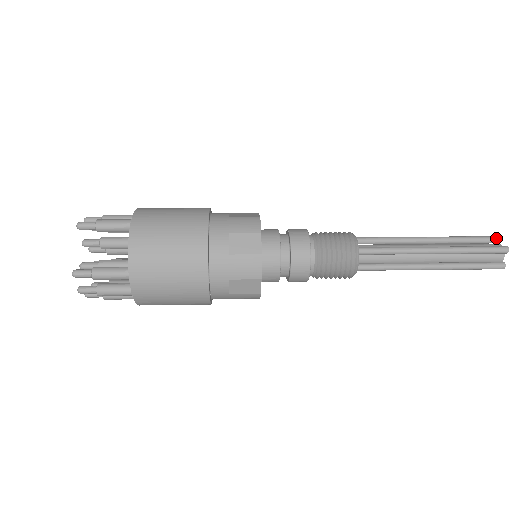
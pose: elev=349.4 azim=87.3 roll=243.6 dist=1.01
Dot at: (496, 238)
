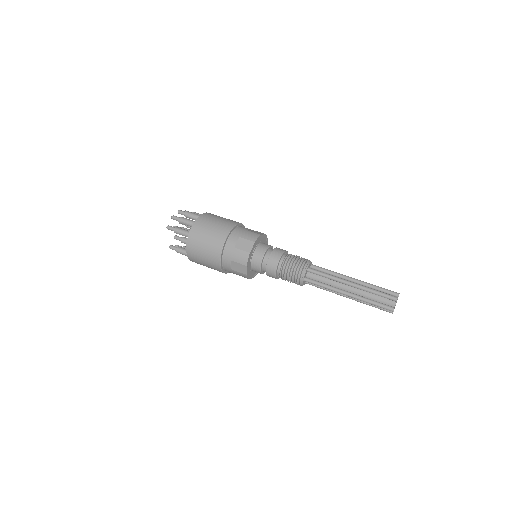
Dot at: (394, 300)
